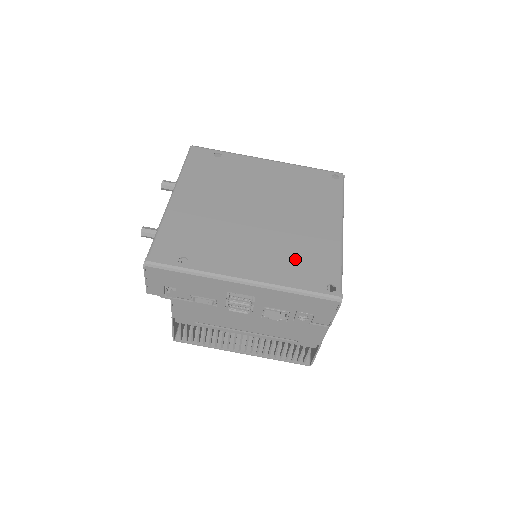
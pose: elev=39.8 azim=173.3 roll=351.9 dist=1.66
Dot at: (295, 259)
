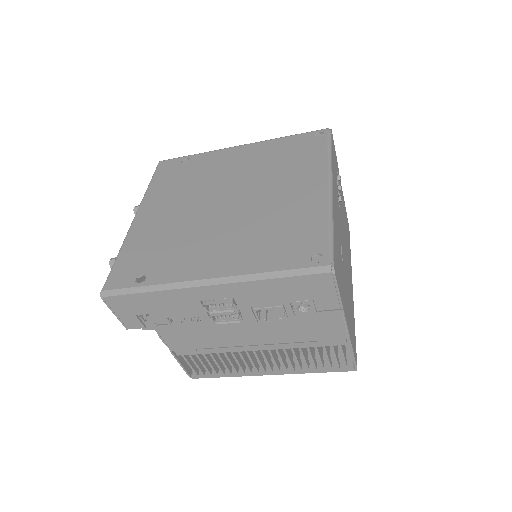
Dot at: (270, 238)
